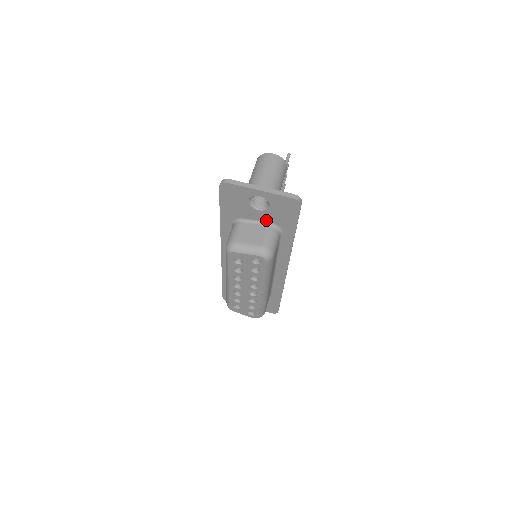
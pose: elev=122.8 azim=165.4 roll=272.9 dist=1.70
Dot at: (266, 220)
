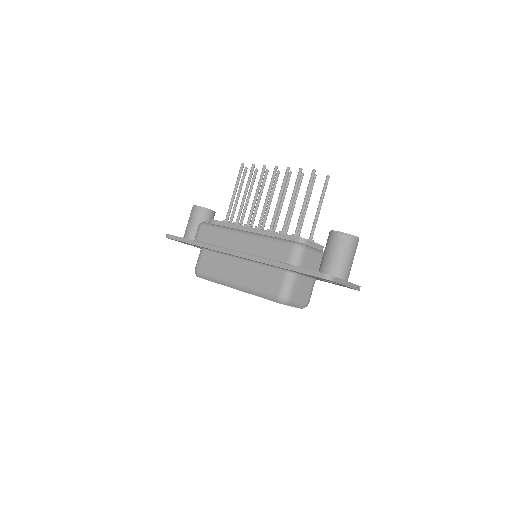
Dot at: (316, 278)
